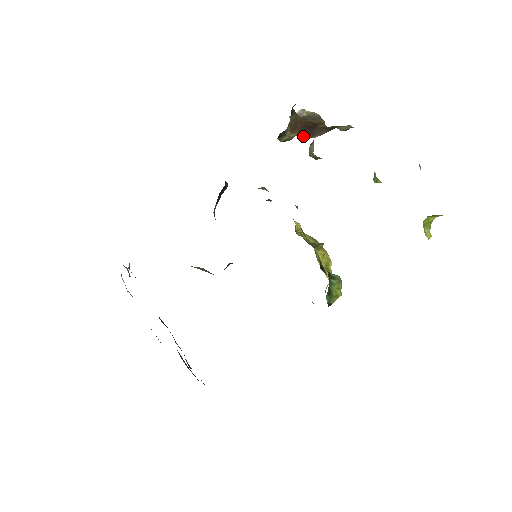
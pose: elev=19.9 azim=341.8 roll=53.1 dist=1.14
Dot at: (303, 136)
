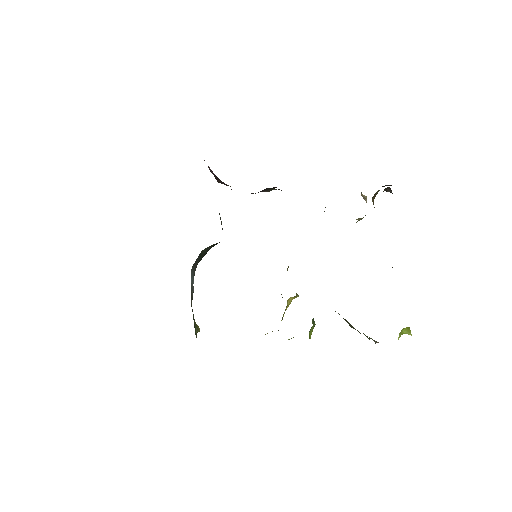
Dot at: occluded
